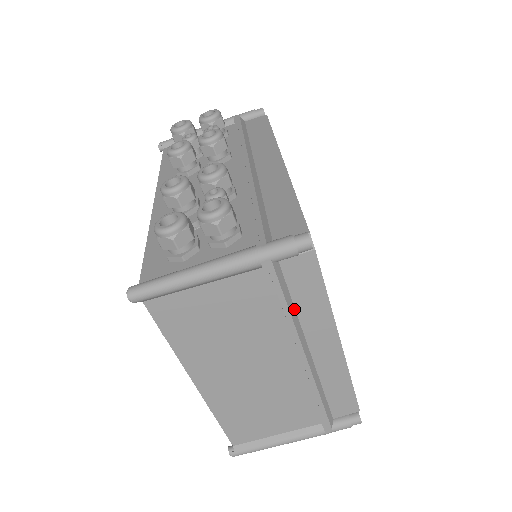
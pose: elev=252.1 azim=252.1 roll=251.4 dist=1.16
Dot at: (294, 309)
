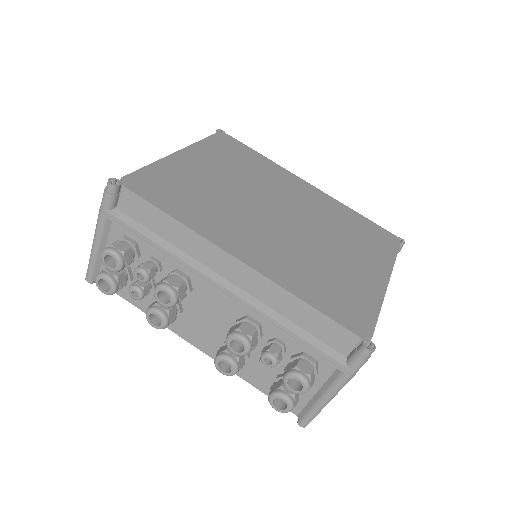
Dot at: occluded
